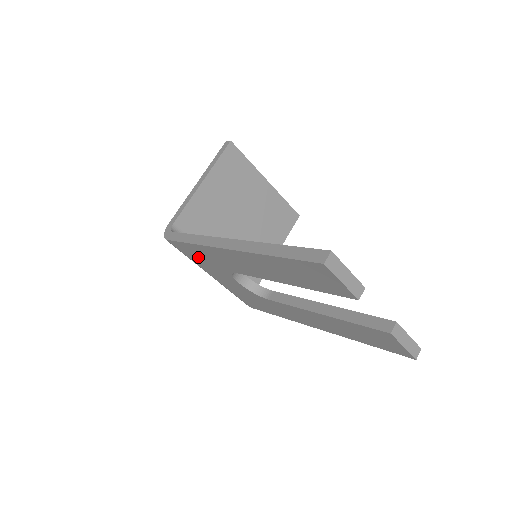
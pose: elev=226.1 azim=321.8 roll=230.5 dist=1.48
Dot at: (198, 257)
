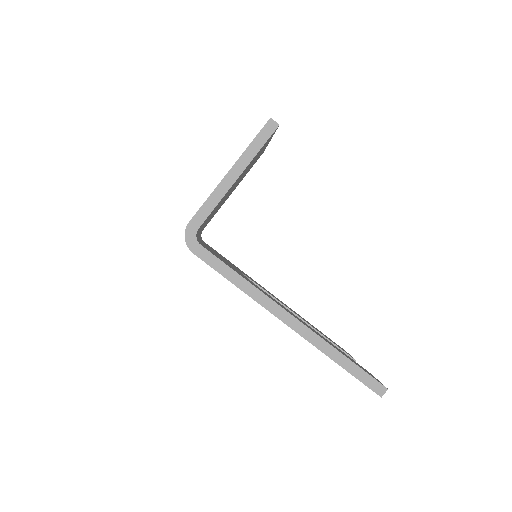
Dot at: occluded
